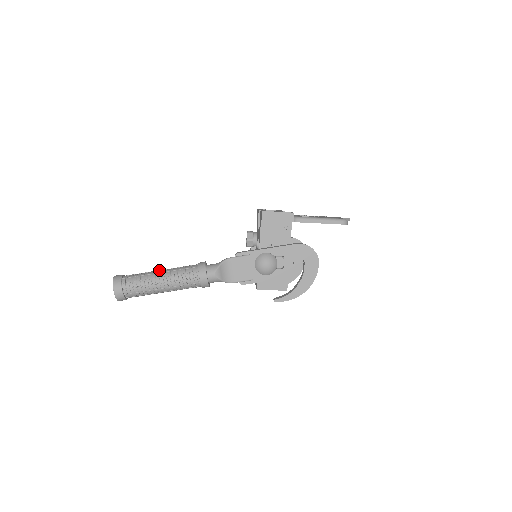
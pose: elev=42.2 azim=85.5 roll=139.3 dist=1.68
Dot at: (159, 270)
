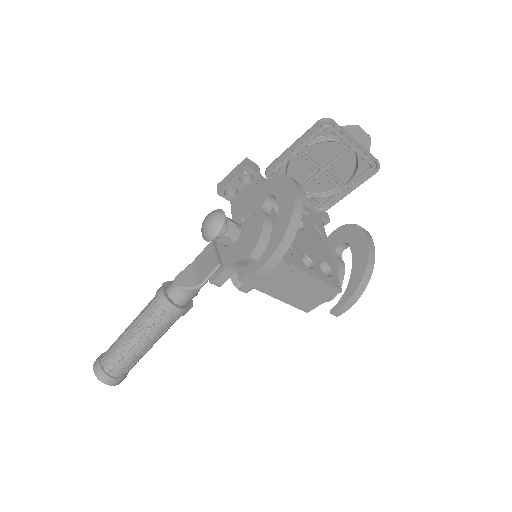
Dot at: occluded
